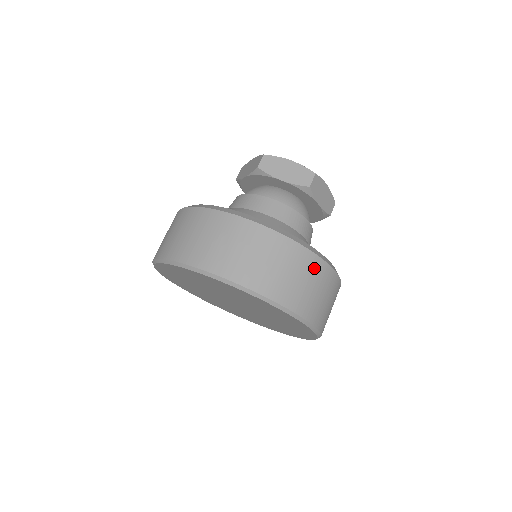
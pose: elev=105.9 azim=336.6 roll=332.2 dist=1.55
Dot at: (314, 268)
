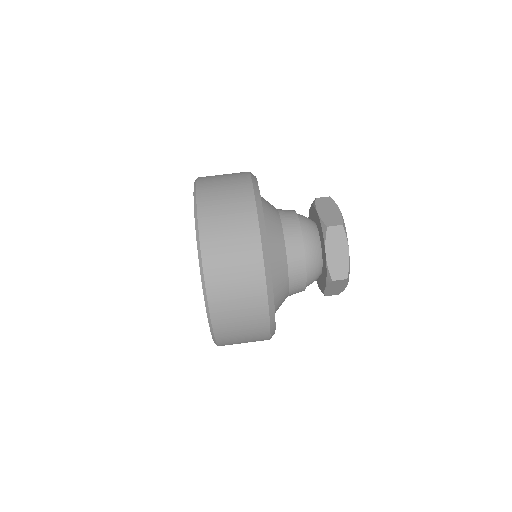
Dot at: (258, 329)
